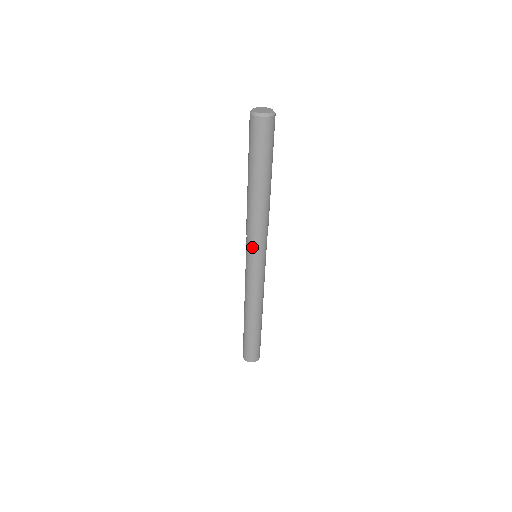
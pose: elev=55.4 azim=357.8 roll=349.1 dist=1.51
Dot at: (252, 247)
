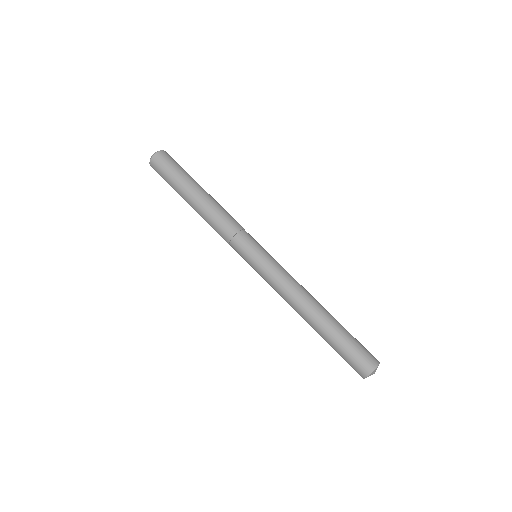
Dot at: (246, 238)
